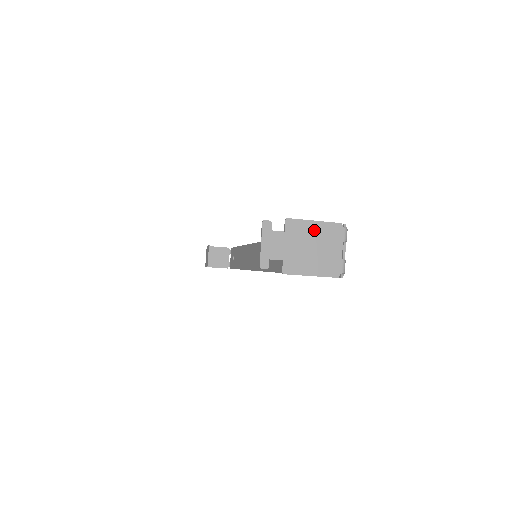
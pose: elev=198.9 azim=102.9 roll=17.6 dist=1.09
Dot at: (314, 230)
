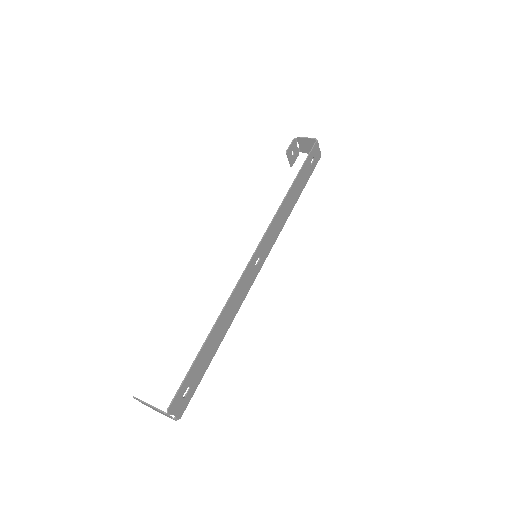
Dot at: (153, 408)
